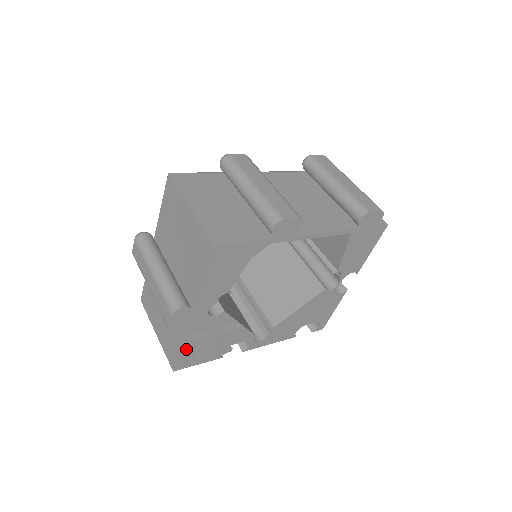
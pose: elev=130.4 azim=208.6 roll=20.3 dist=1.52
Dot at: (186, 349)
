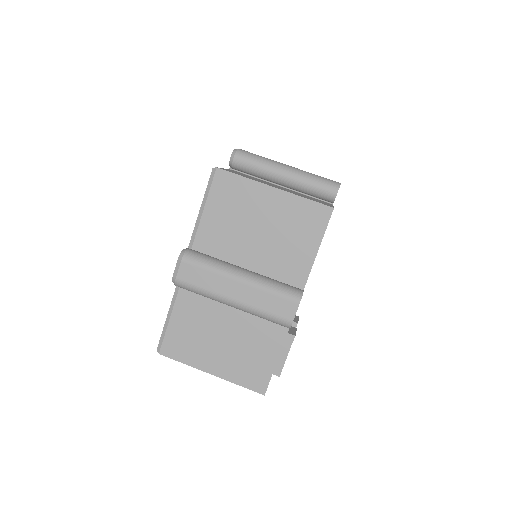
Dot at: occluded
